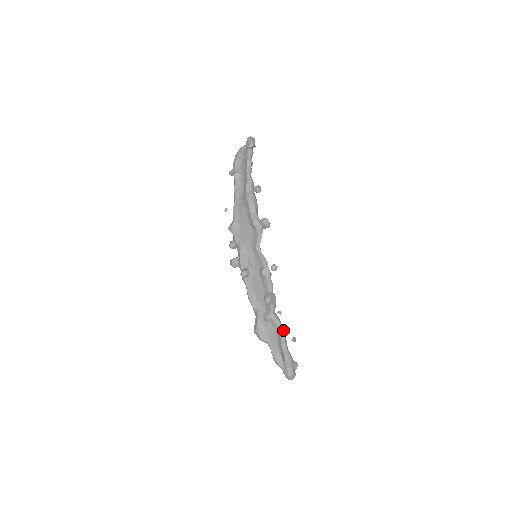
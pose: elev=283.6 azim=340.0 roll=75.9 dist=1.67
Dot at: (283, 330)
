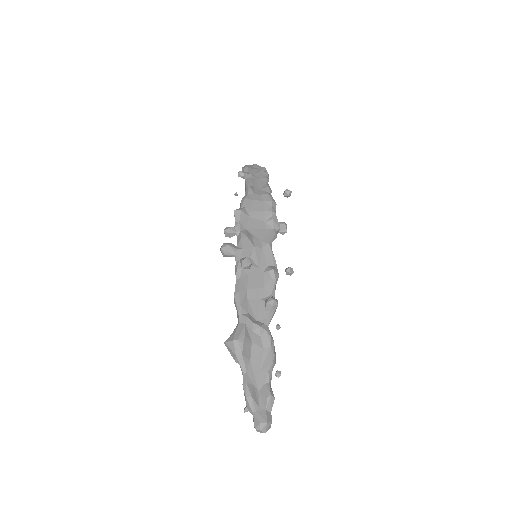
Dot at: (275, 352)
